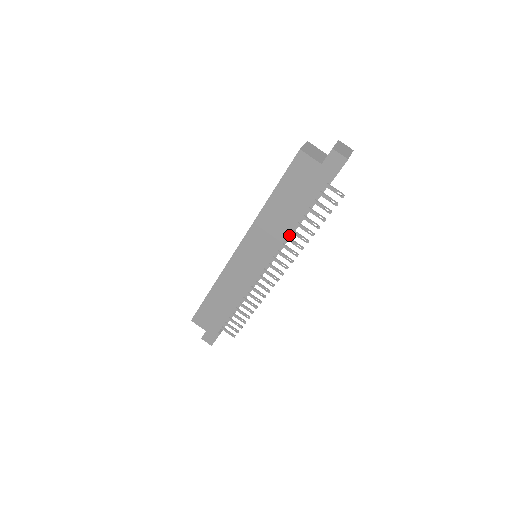
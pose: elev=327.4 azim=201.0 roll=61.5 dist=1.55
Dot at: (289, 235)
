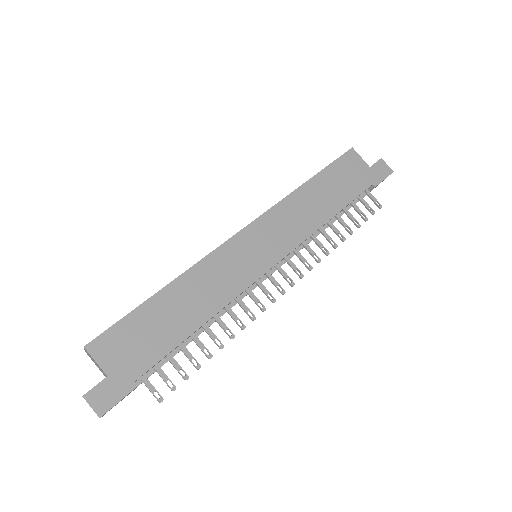
Dot at: (310, 238)
